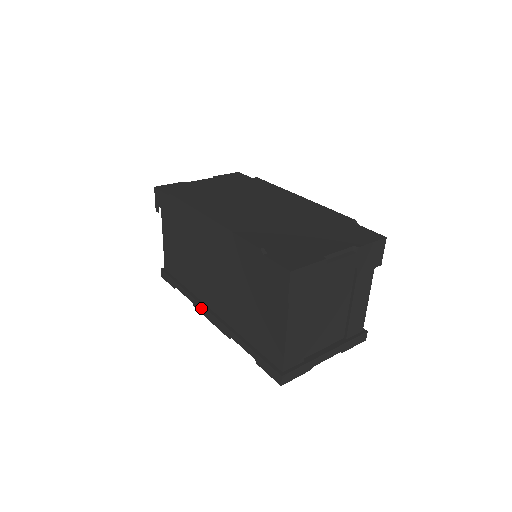
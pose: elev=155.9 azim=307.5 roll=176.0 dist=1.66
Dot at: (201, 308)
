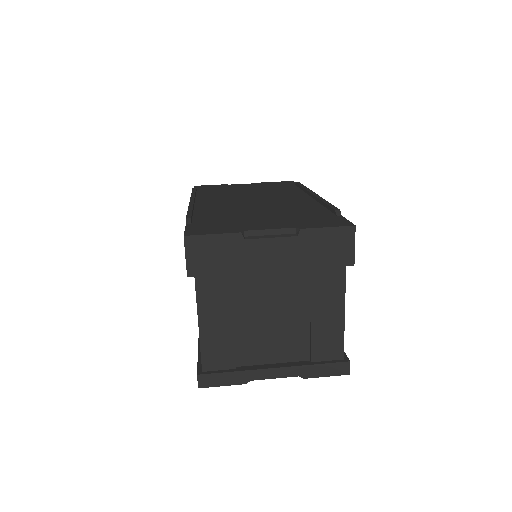
Dot at: occluded
